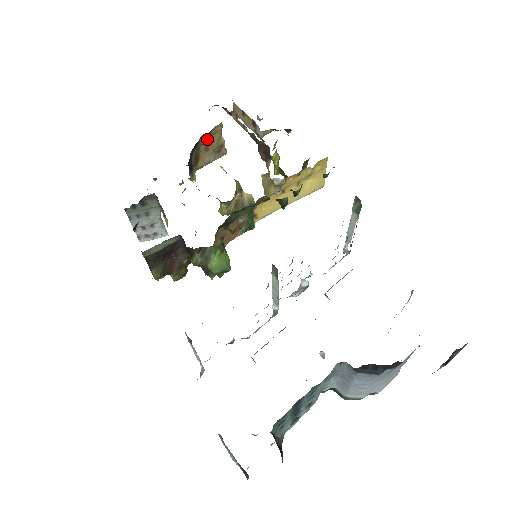
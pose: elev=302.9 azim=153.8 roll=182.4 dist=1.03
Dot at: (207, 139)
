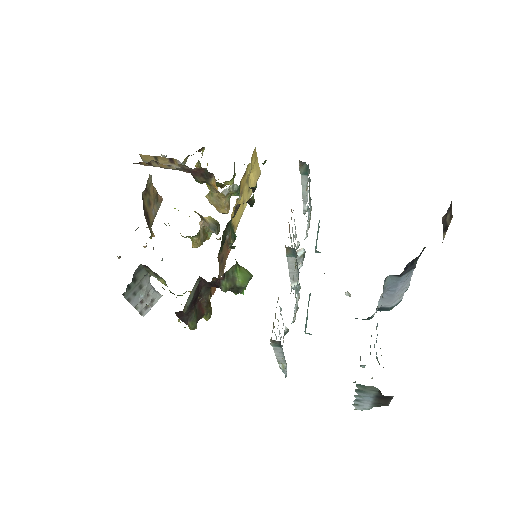
Dot at: (146, 195)
